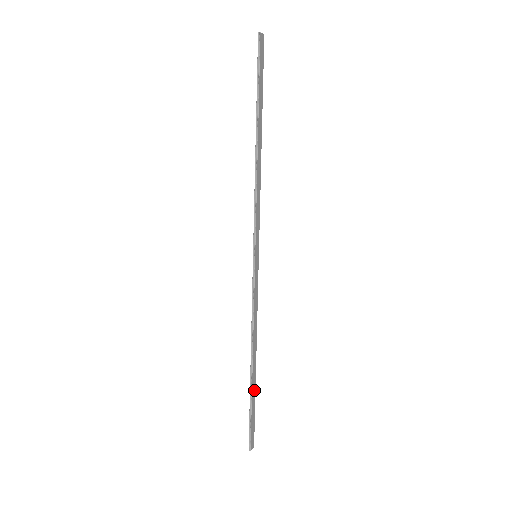
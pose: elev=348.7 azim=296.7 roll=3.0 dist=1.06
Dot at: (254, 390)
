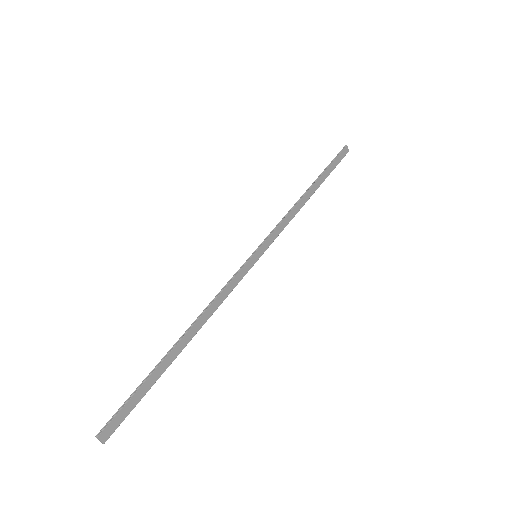
Dot at: (162, 370)
